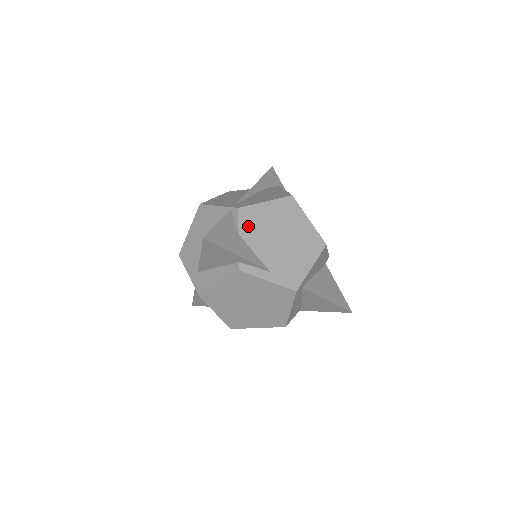
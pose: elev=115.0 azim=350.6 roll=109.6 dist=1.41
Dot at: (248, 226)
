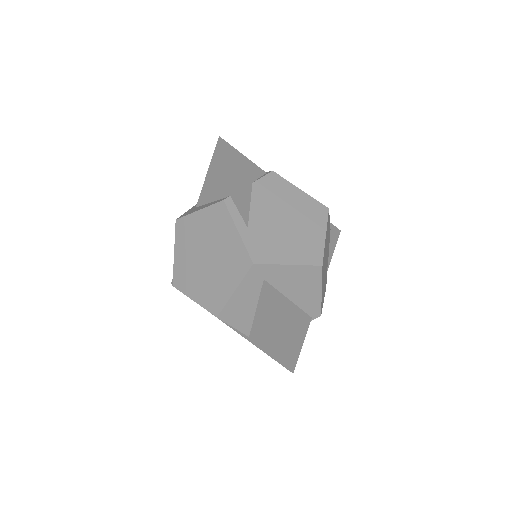
Dot at: (267, 186)
